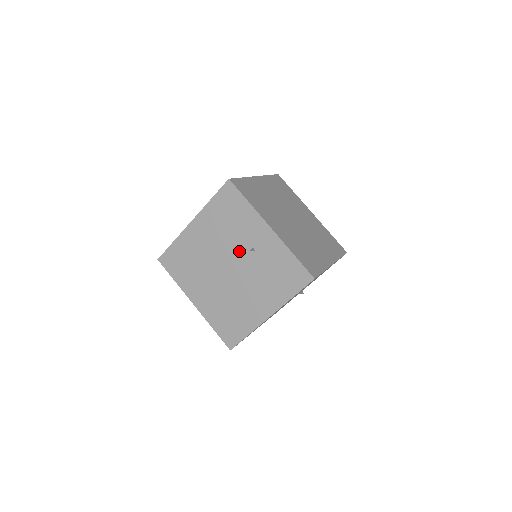
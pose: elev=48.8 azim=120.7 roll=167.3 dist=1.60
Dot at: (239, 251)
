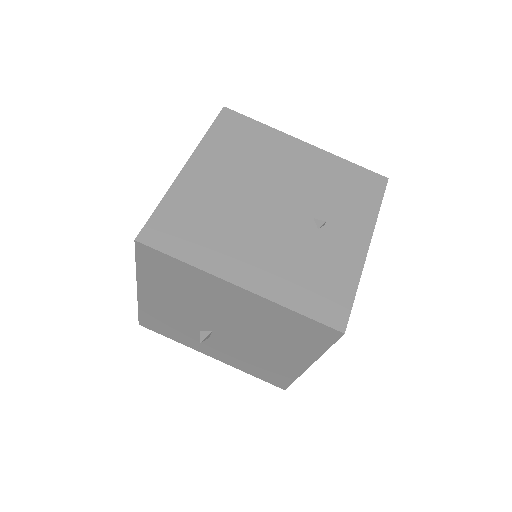
Dot at: occluded
